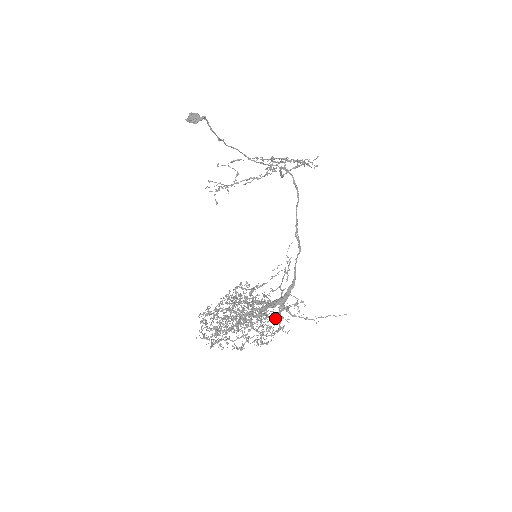
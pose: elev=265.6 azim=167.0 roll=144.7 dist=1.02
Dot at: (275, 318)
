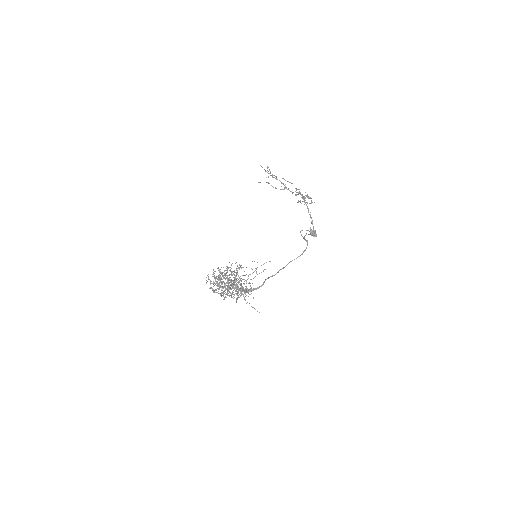
Dot at: occluded
